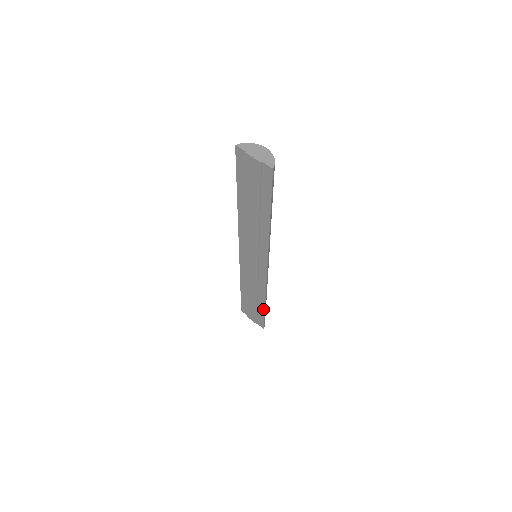
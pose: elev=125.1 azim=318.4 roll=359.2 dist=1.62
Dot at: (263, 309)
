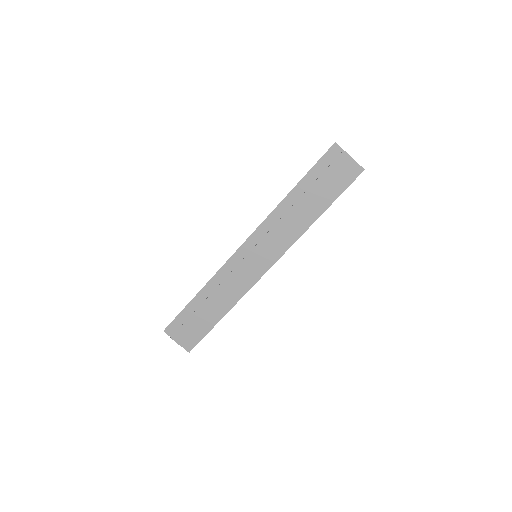
Dot at: (215, 322)
